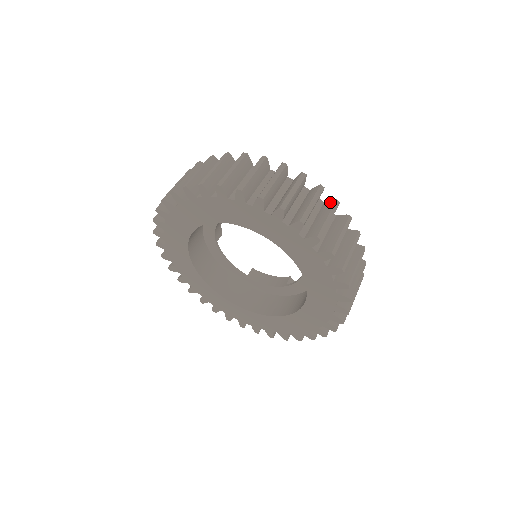
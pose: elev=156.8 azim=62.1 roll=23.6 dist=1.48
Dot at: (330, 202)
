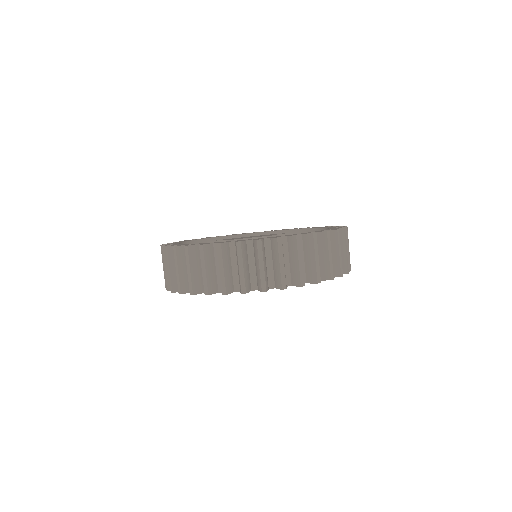
Dot at: (332, 234)
